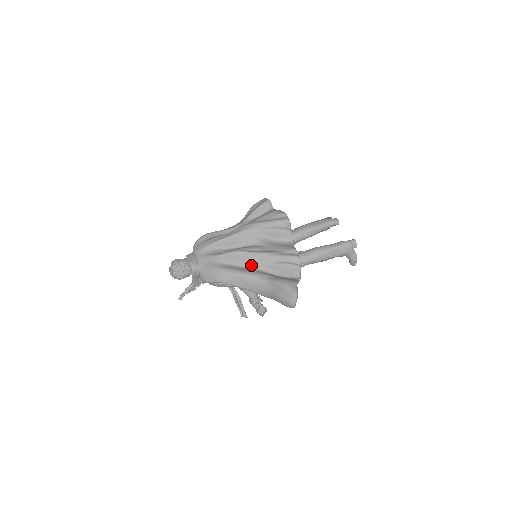
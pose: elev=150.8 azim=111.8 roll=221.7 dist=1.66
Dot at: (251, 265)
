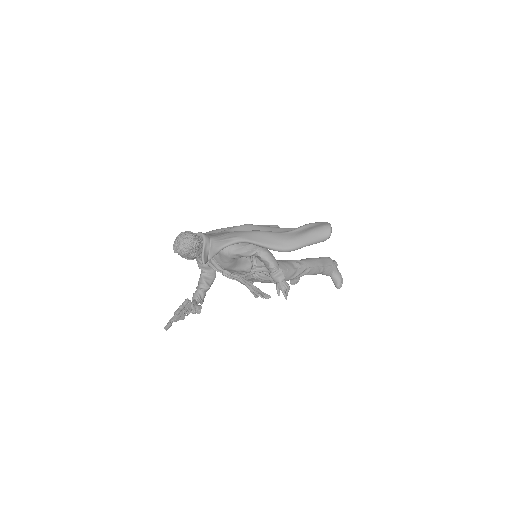
Dot at: occluded
